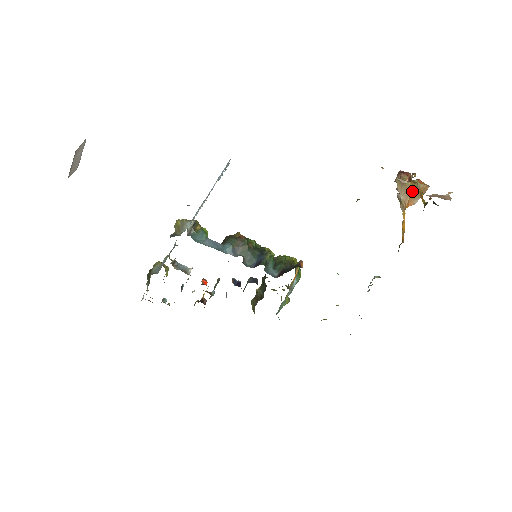
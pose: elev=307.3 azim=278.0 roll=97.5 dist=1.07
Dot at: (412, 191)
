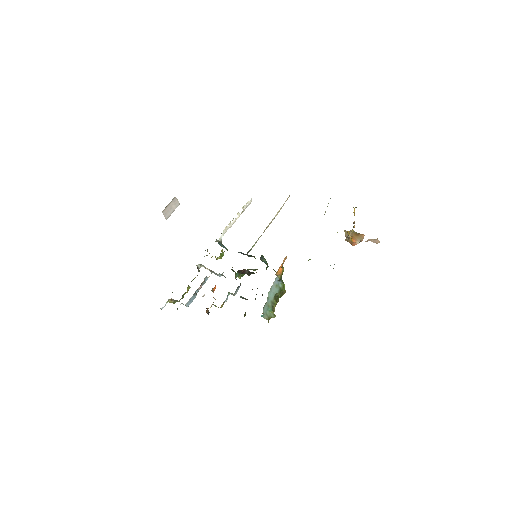
Dot at: (354, 233)
